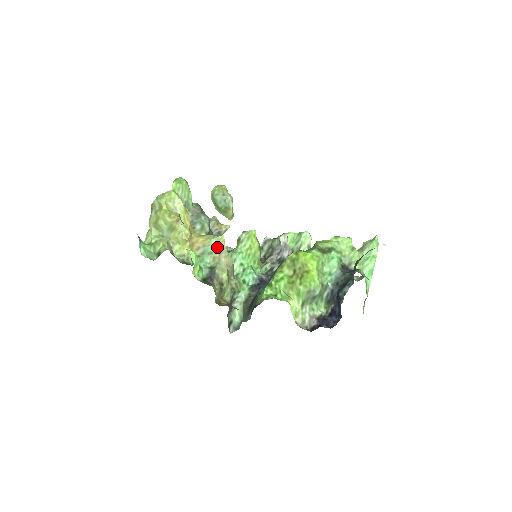
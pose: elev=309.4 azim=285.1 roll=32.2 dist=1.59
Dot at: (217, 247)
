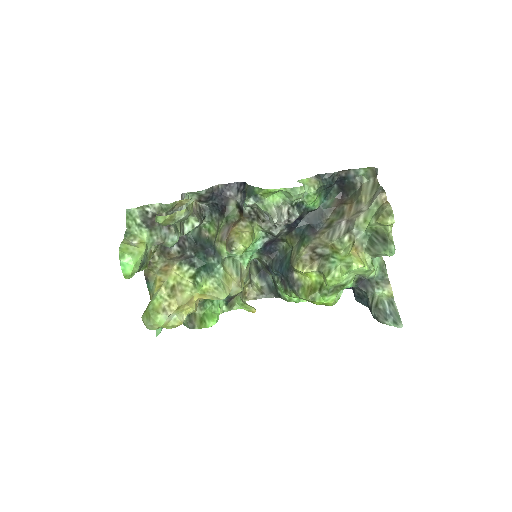
Dot at: occluded
